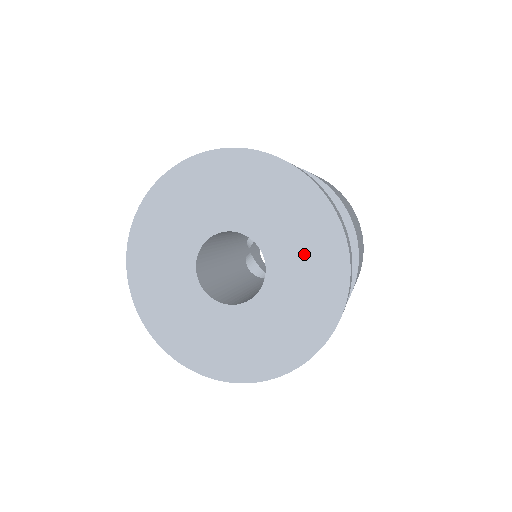
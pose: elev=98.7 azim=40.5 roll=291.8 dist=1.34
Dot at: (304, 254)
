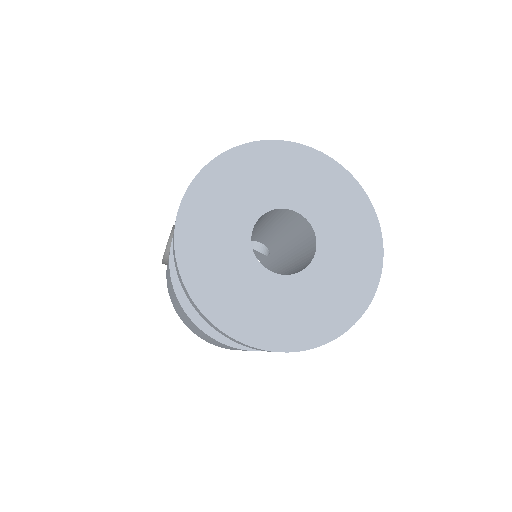
Dot at: (333, 292)
